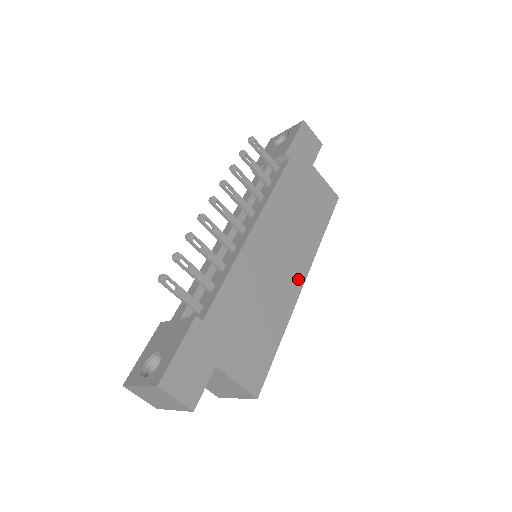
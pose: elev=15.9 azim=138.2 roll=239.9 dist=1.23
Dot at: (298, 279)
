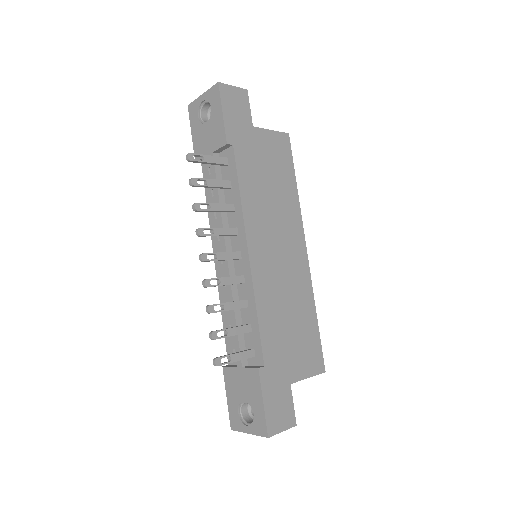
Dot at: (301, 253)
